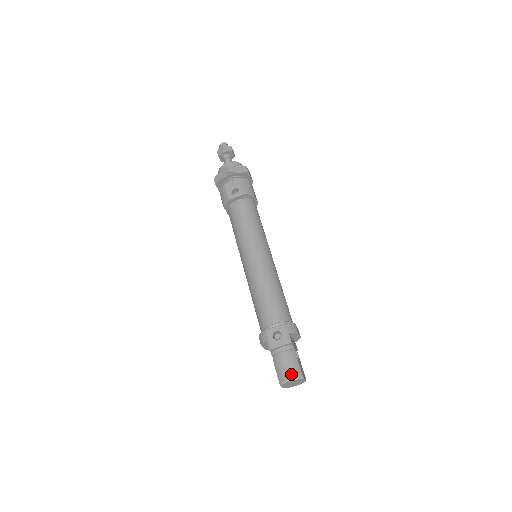
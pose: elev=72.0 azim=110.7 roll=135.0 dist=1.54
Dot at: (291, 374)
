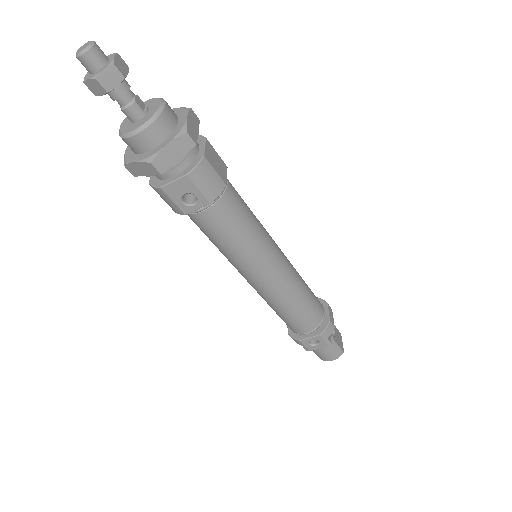
Dot at: (333, 358)
